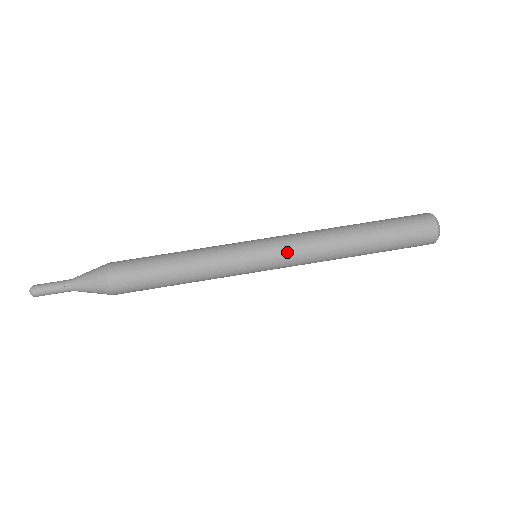
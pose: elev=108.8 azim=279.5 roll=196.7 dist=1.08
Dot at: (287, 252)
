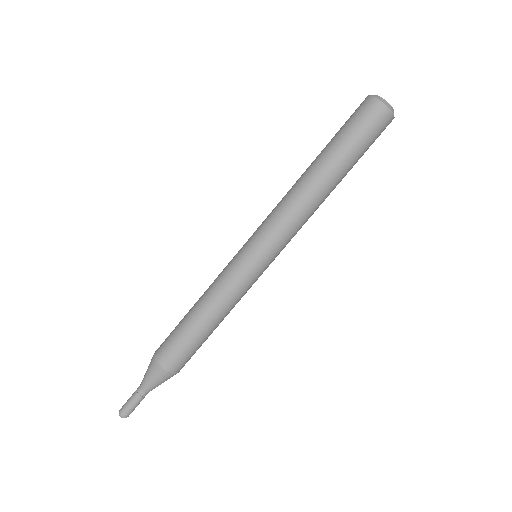
Dot at: (275, 235)
